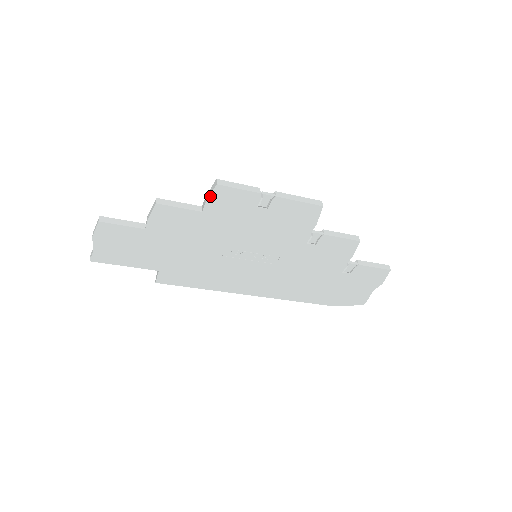
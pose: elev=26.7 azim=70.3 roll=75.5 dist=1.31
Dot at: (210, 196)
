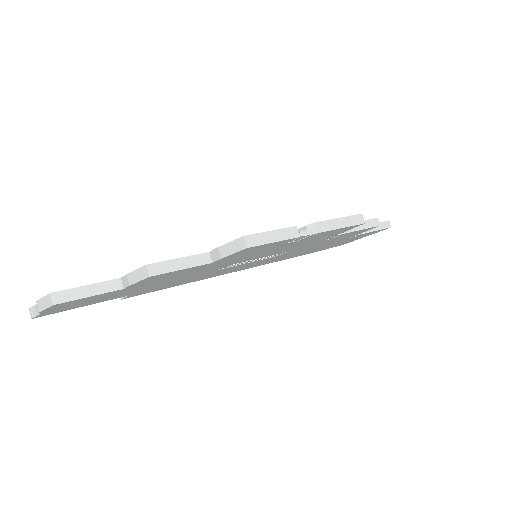
Dot at: (231, 254)
